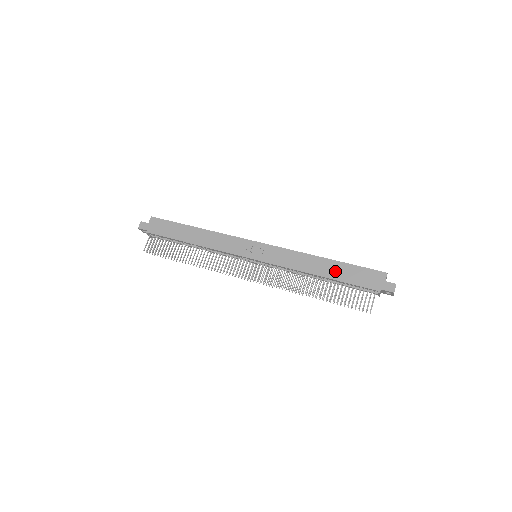
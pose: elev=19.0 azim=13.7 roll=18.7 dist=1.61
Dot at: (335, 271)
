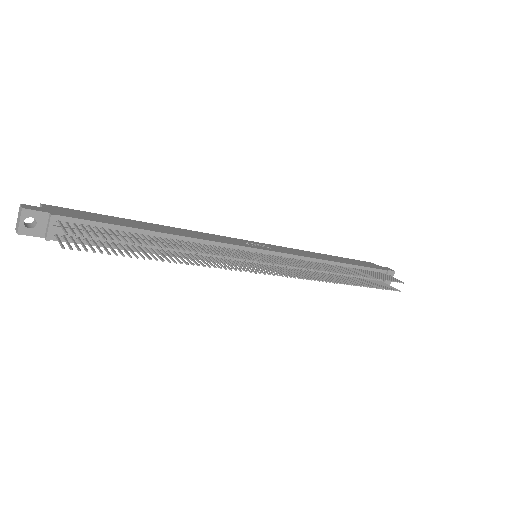
Dot at: (343, 260)
